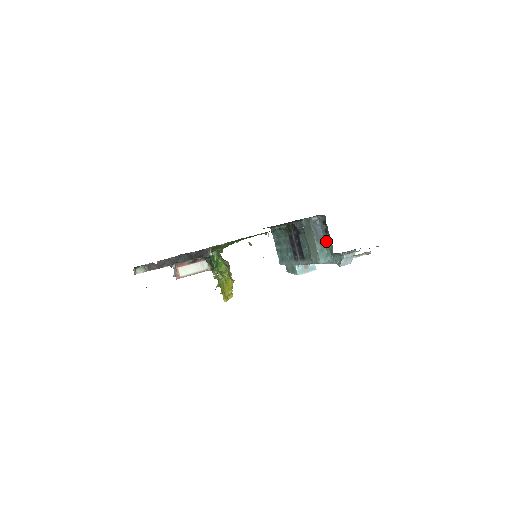
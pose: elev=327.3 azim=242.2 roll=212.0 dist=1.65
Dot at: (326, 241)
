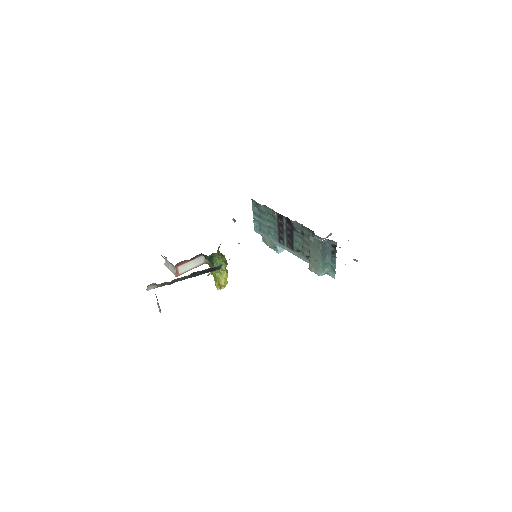
Dot at: (330, 259)
